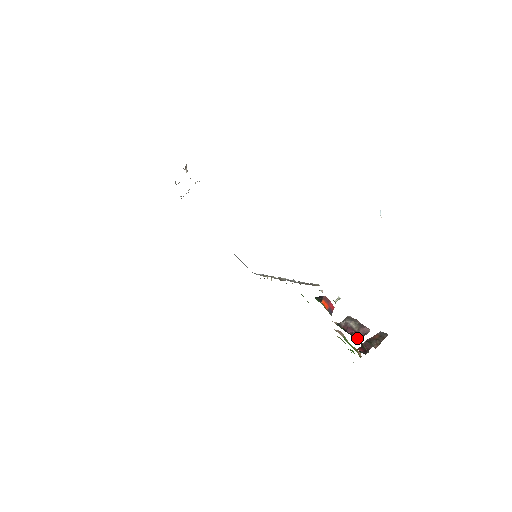
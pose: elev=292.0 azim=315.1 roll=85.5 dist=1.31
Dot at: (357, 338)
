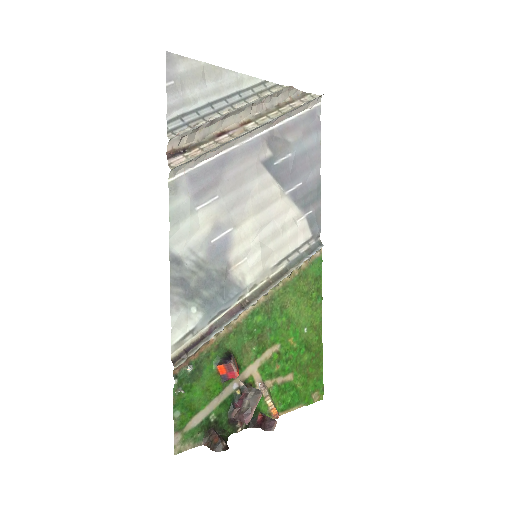
Dot at: (234, 415)
